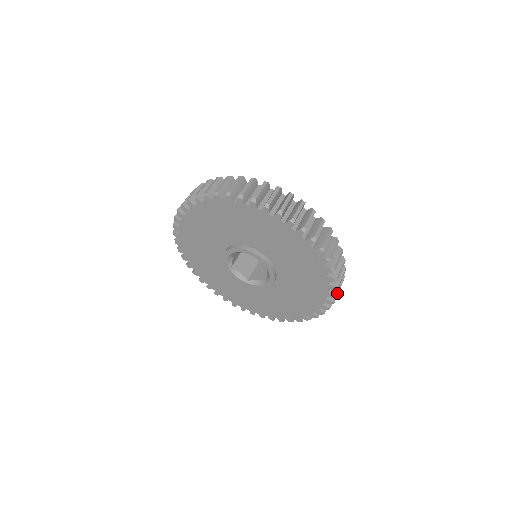
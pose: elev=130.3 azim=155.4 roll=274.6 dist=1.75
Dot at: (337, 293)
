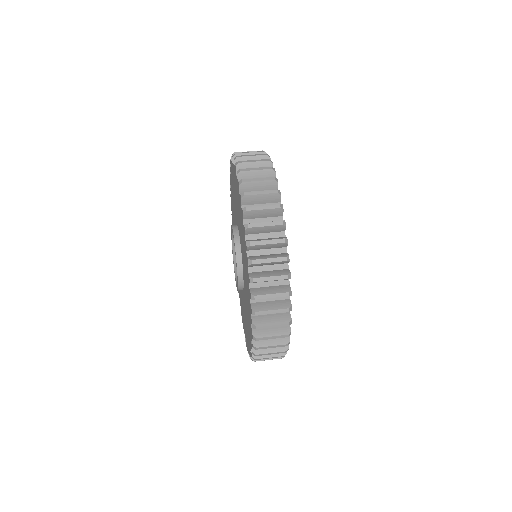
Dot at: occluded
